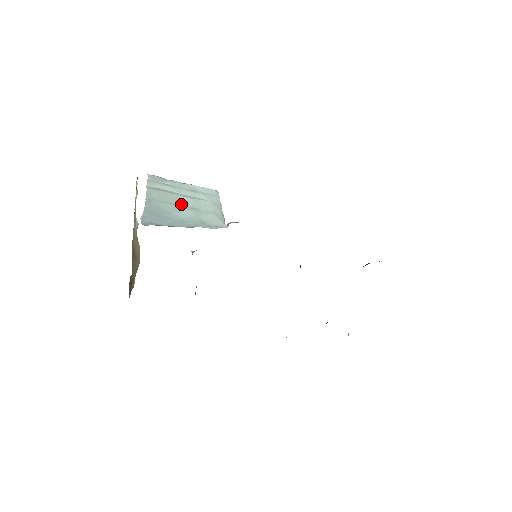
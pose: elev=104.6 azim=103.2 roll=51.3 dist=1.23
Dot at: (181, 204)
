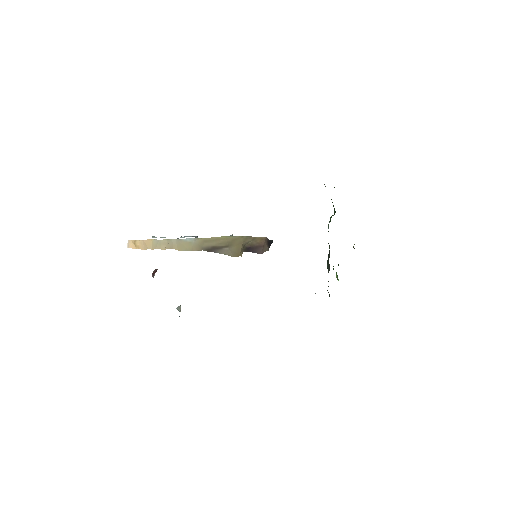
Dot at: occluded
